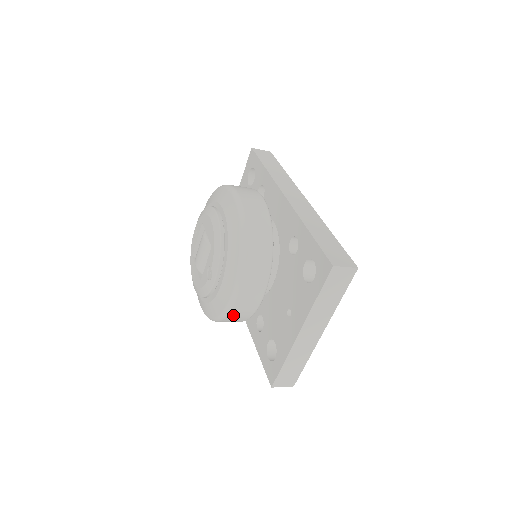
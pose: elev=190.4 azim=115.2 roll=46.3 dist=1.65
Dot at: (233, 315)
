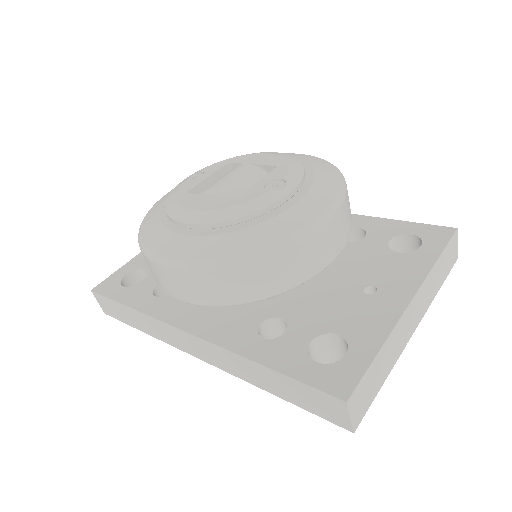
Dot at: (301, 251)
